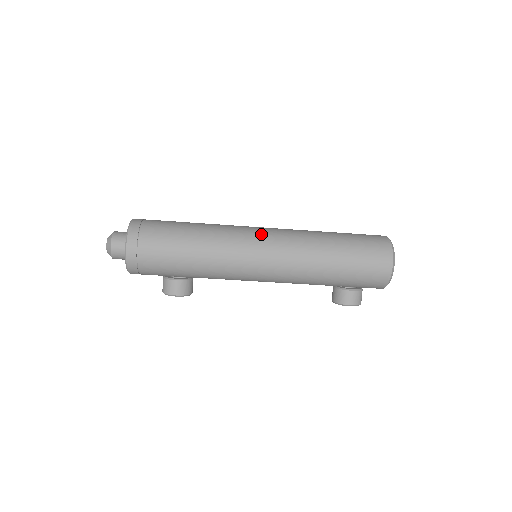
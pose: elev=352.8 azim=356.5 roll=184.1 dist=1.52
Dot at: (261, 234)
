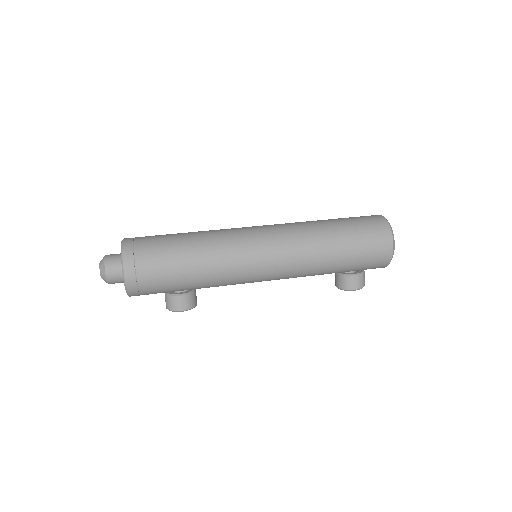
Dot at: (260, 235)
